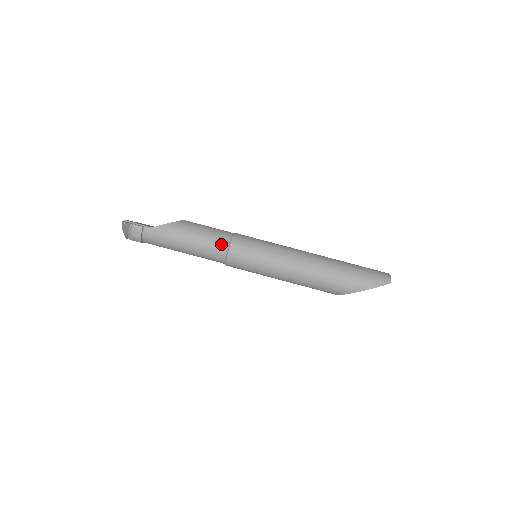
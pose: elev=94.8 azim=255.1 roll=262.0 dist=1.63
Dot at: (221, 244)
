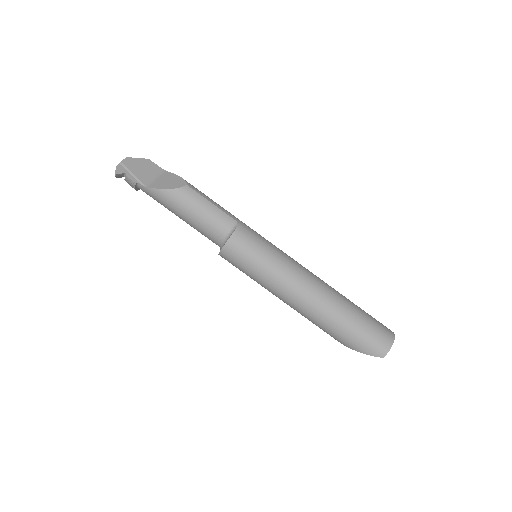
Dot at: (217, 236)
